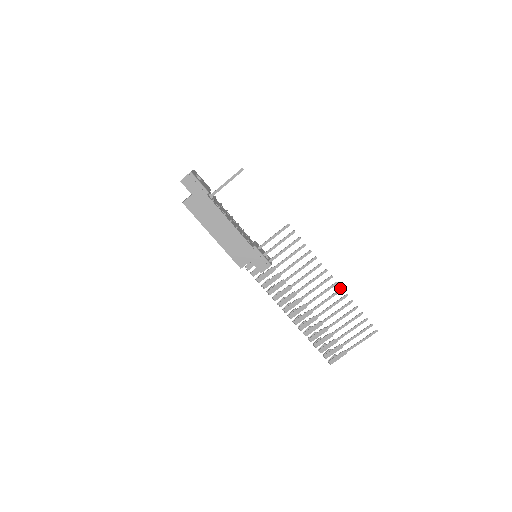
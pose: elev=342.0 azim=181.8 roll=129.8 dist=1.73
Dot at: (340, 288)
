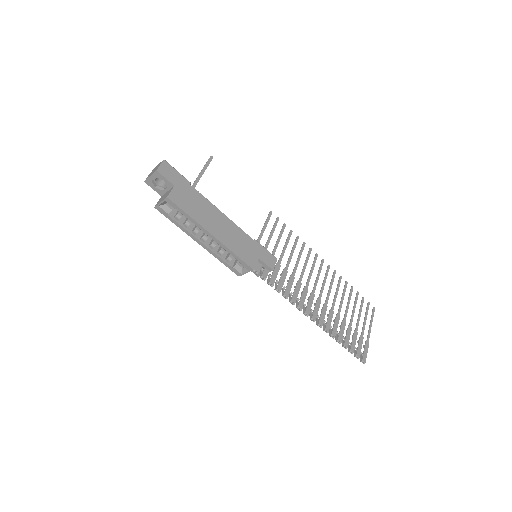
Dot at: occluded
